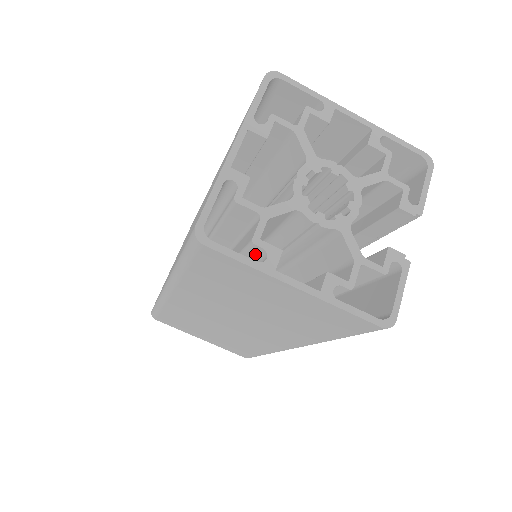
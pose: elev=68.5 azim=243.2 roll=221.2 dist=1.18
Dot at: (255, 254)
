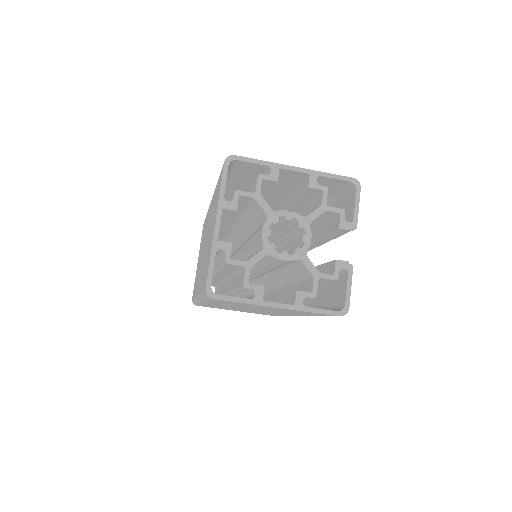
Dot at: (248, 290)
